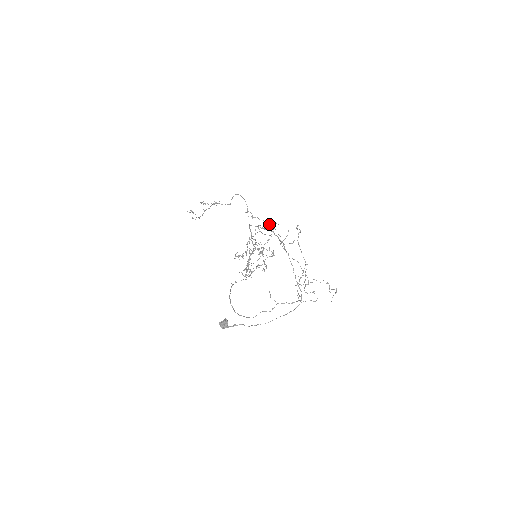
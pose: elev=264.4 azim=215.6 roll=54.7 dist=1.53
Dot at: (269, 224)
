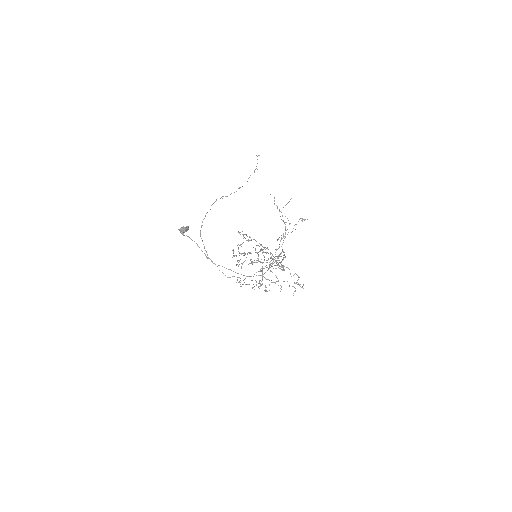
Dot at: occluded
